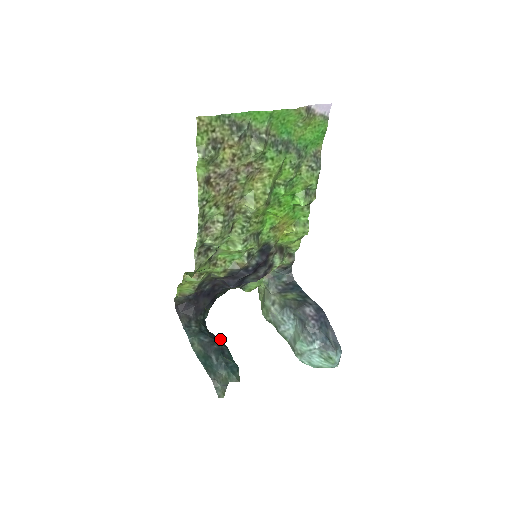
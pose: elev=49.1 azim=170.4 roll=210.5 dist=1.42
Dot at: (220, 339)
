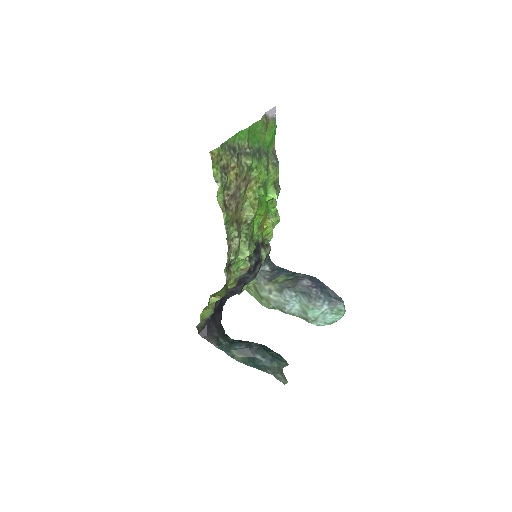
Dot at: occluded
